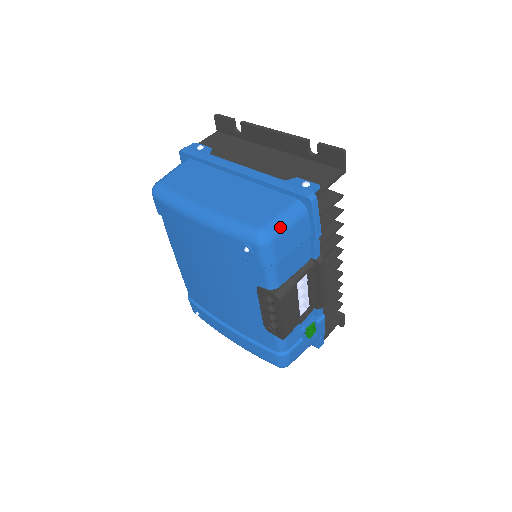
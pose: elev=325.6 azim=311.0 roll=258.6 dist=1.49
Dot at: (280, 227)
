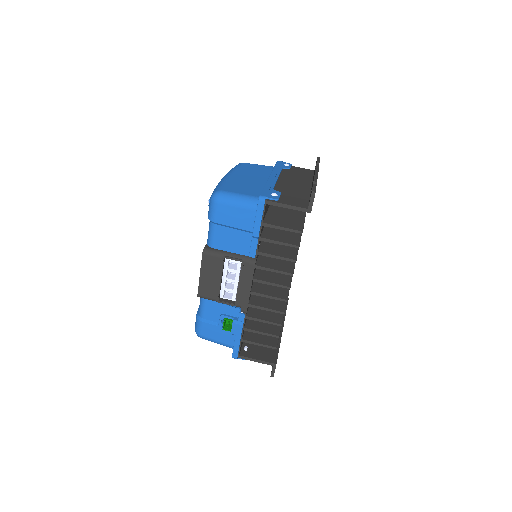
Dot at: (230, 199)
